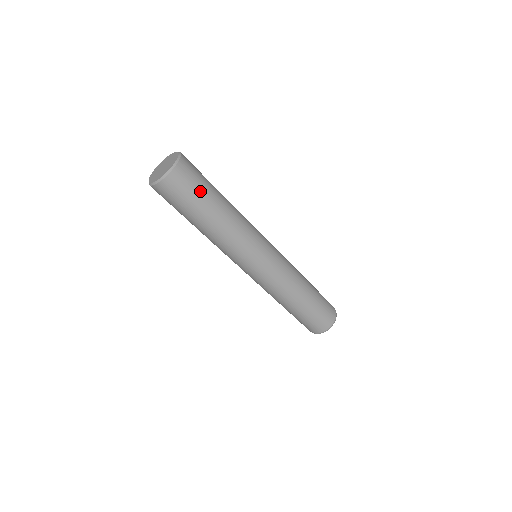
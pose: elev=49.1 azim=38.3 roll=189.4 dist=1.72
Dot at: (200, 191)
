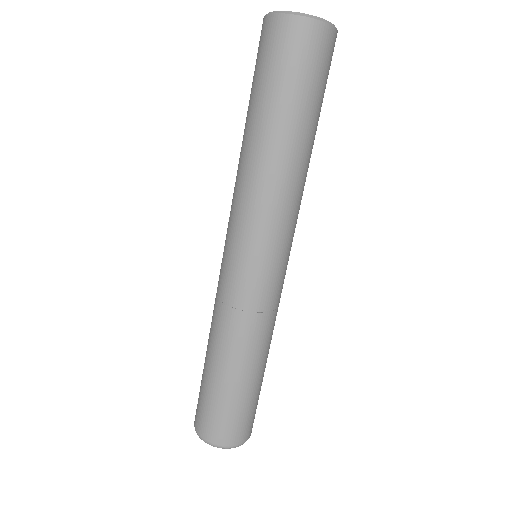
Dot at: (322, 91)
